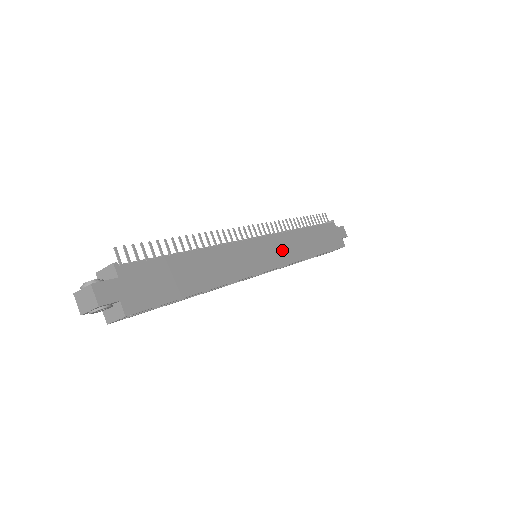
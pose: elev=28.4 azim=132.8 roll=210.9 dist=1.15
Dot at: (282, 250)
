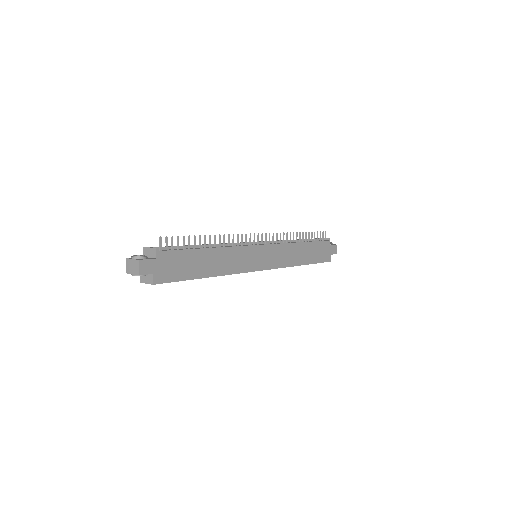
Dot at: (277, 257)
